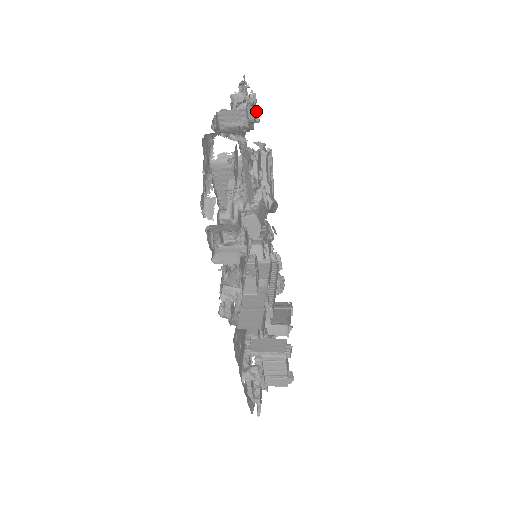
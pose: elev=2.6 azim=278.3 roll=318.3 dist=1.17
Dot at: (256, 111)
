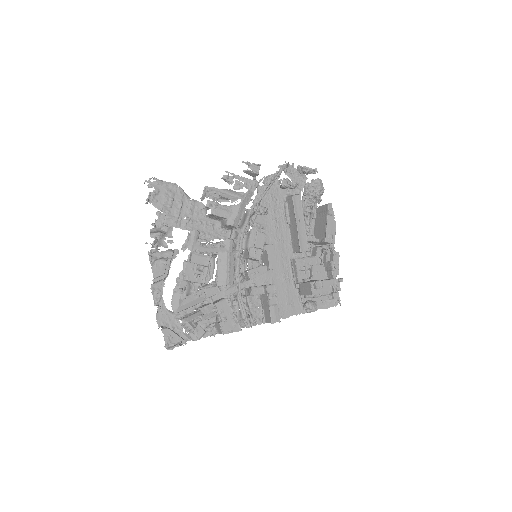
Dot at: (160, 261)
